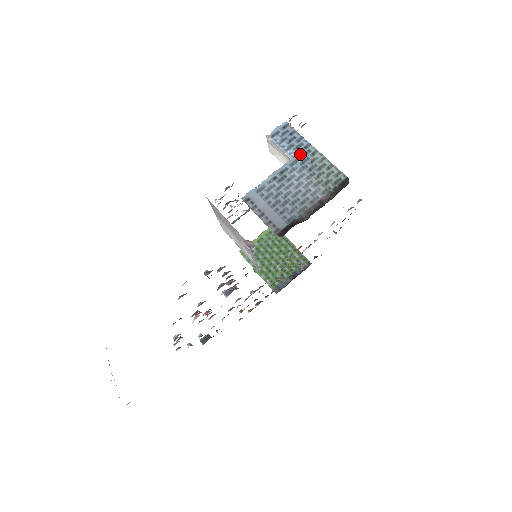
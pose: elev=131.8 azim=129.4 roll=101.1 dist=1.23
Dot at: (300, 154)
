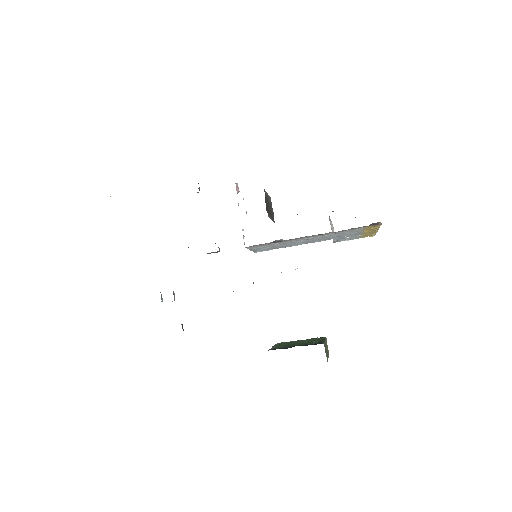
Dot at: occluded
